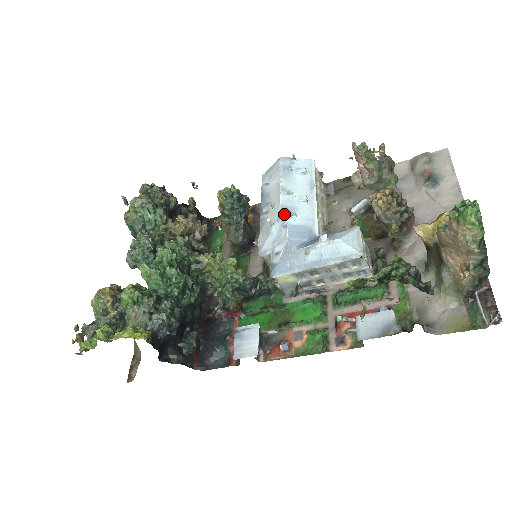
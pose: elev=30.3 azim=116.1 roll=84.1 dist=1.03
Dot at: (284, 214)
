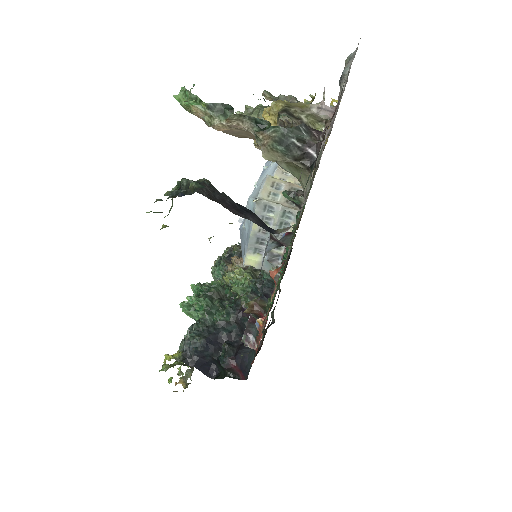
Dot at: occluded
